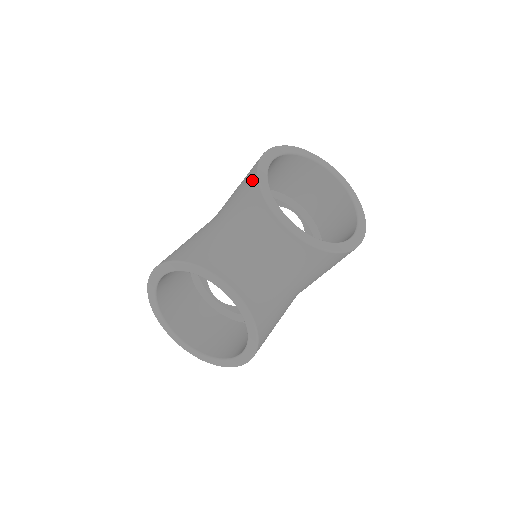
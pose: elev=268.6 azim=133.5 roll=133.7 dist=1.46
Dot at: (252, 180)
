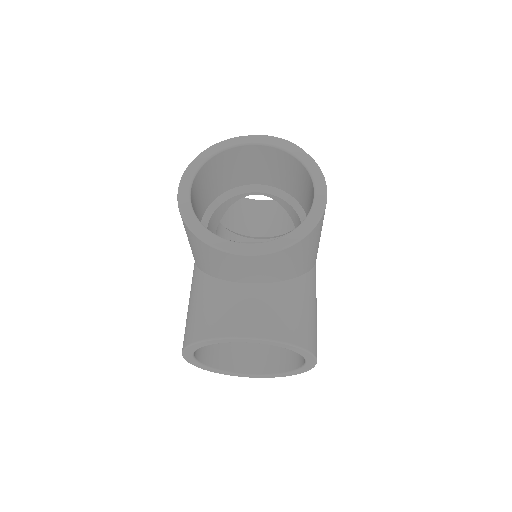
Dot at: occluded
